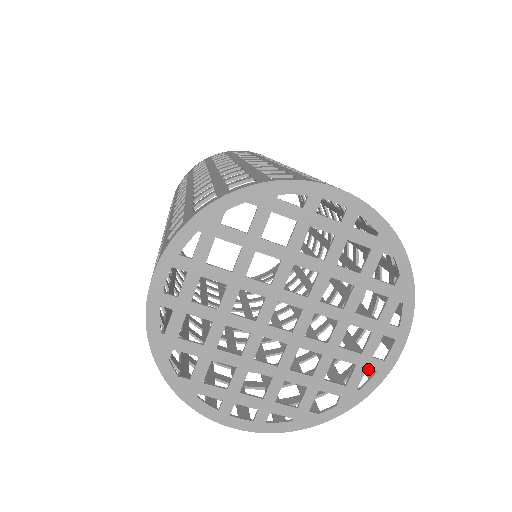
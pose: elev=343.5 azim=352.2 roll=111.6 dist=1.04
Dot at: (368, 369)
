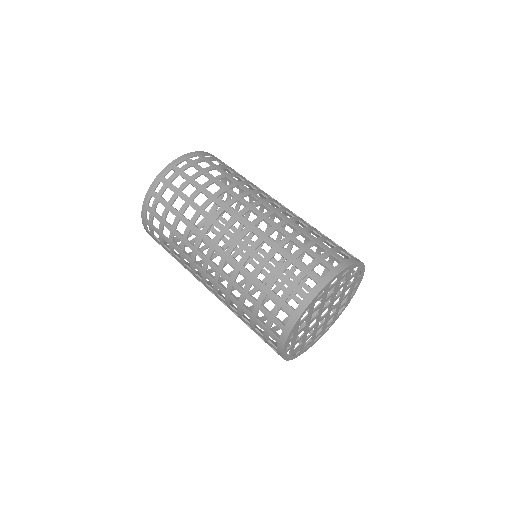
Dot at: (348, 283)
